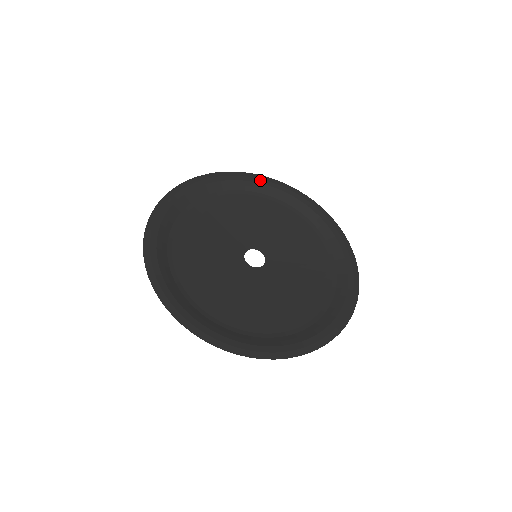
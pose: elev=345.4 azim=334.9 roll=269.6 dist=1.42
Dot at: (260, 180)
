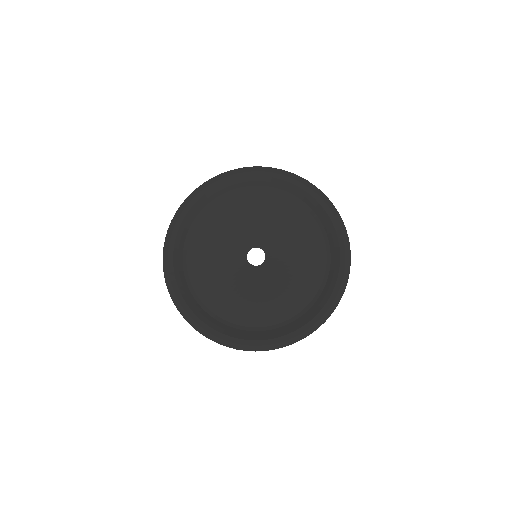
Dot at: (335, 220)
